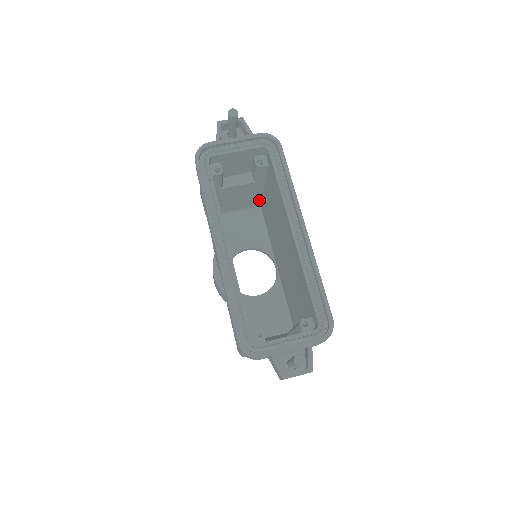
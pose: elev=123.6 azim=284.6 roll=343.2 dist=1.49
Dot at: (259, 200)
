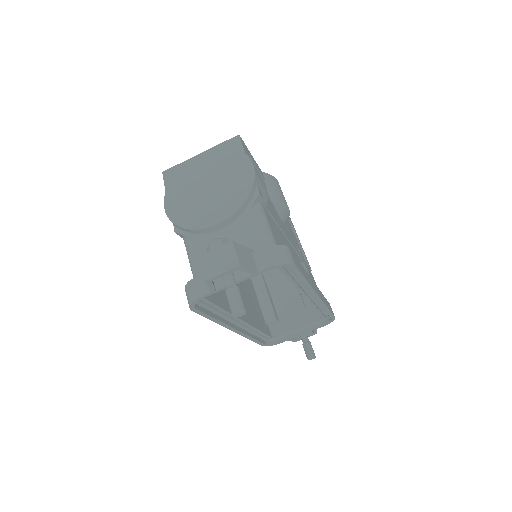
Dot at: occluded
